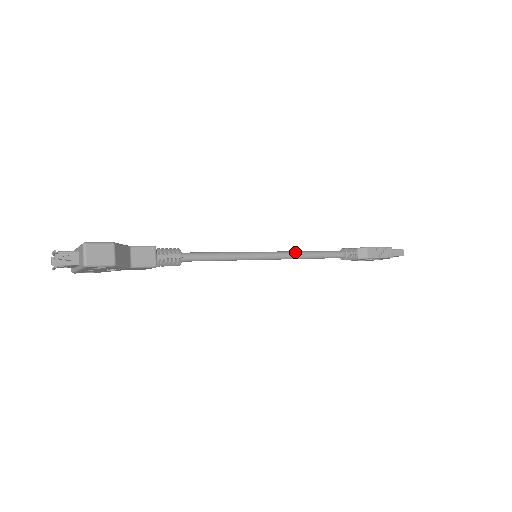
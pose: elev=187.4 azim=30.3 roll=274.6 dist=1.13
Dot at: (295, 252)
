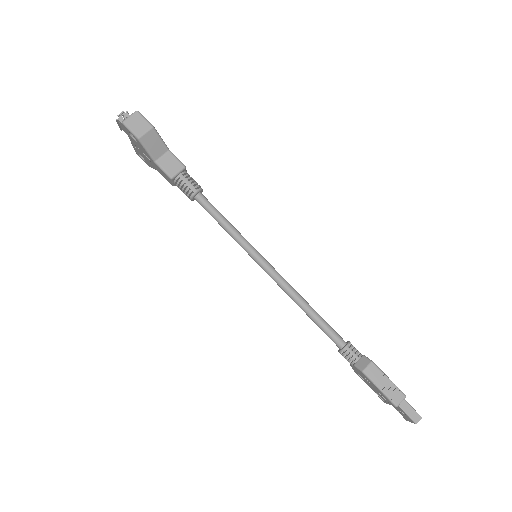
Dot at: (294, 289)
